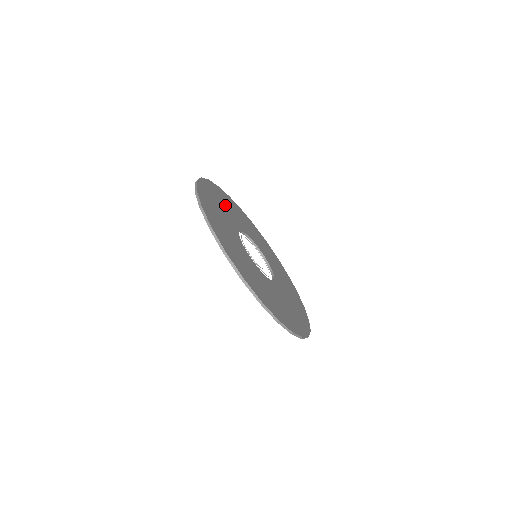
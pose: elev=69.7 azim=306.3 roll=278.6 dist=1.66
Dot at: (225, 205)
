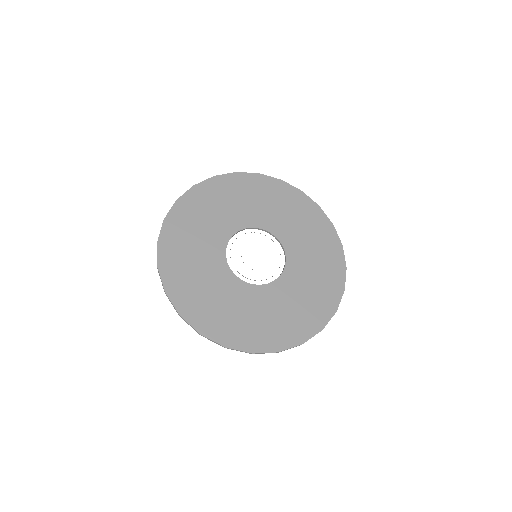
Dot at: (192, 245)
